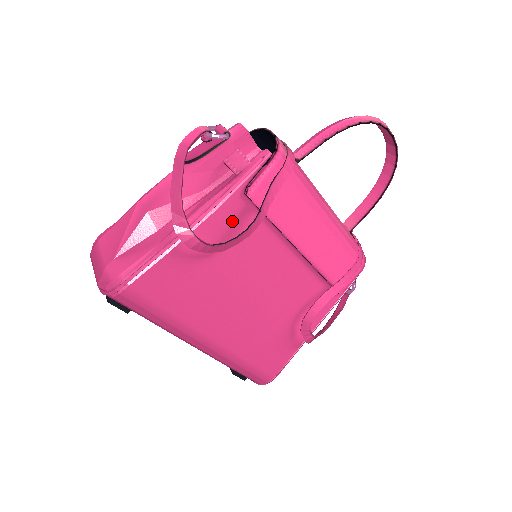
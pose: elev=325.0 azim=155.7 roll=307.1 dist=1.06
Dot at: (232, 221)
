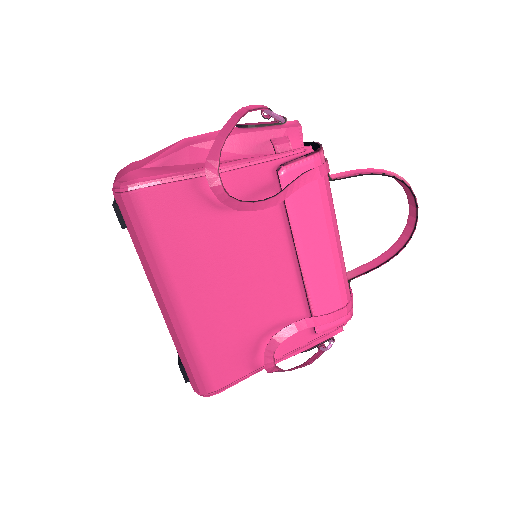
Dot at: (255, 189)
